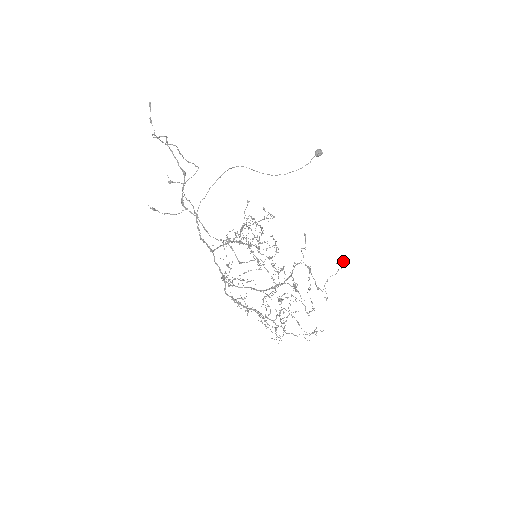
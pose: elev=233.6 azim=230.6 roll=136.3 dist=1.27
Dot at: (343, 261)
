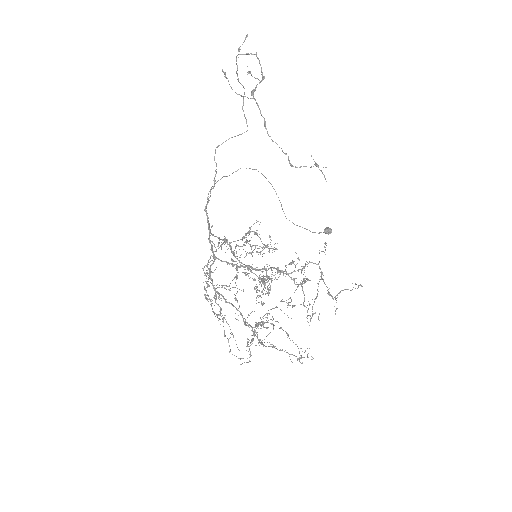
Dot at: (359, 285)
